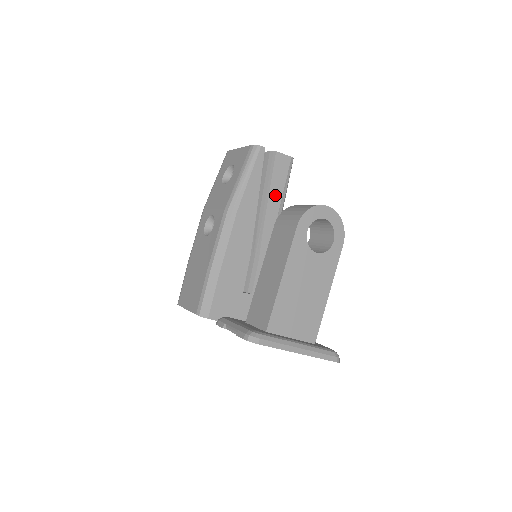
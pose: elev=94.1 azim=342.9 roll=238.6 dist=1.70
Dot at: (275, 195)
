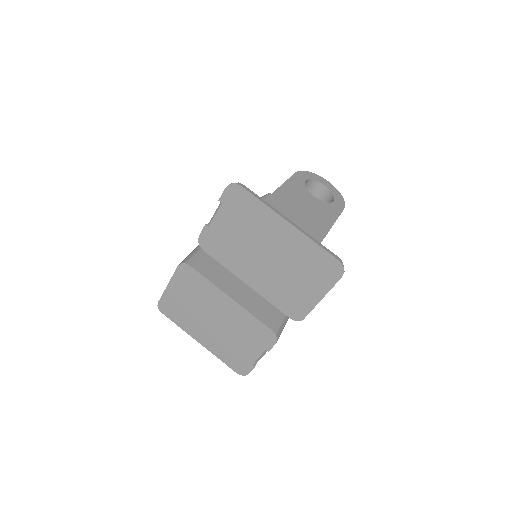
Dot at: occluded
